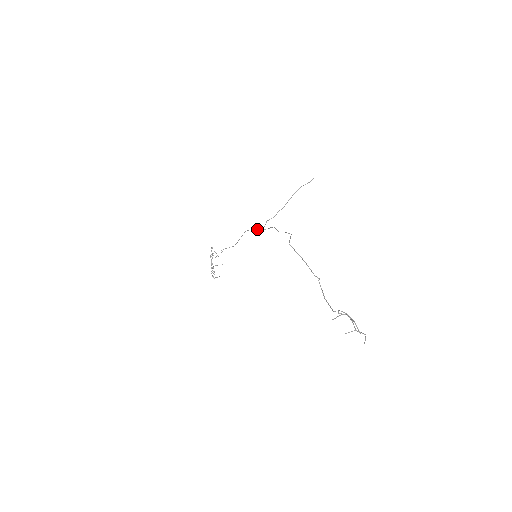
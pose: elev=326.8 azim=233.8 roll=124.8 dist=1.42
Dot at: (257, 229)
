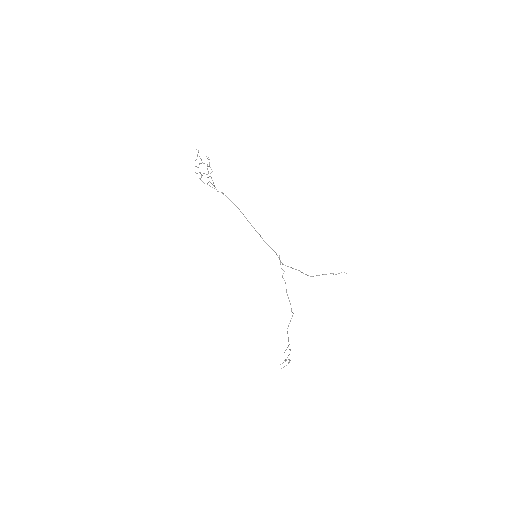
Dot at: (271, 248)
